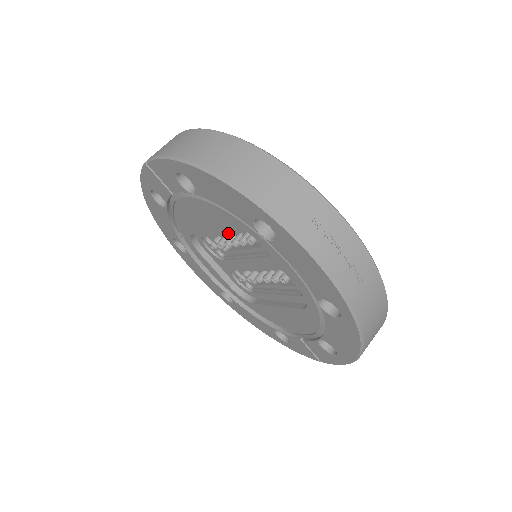
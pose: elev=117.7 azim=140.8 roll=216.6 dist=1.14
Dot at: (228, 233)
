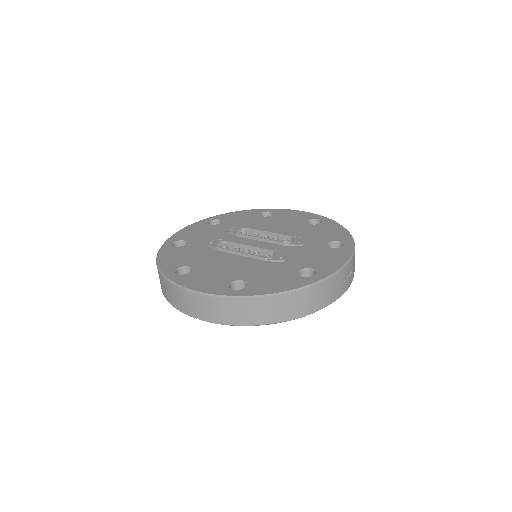
Dot at: occluded
